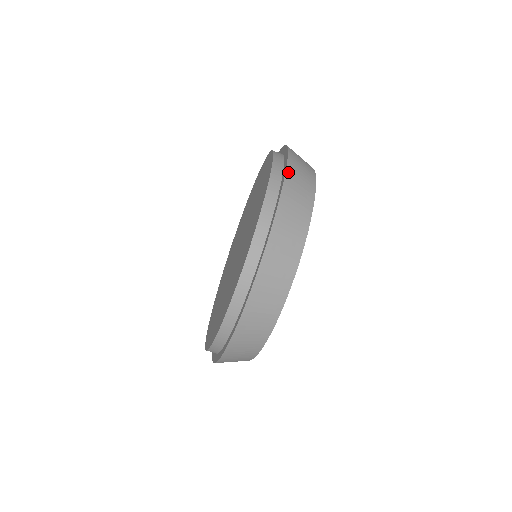
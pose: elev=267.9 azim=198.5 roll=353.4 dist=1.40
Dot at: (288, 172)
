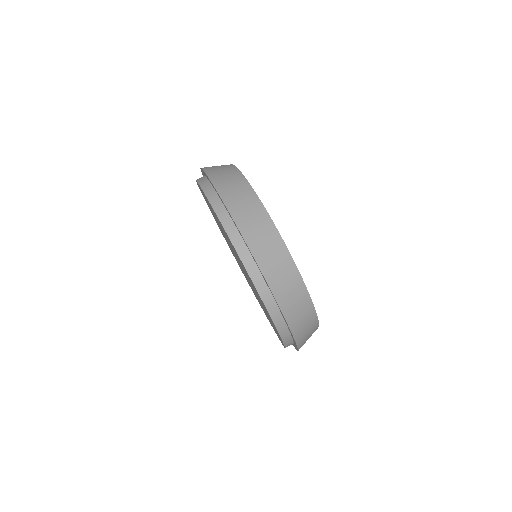
Dot at: occluded
